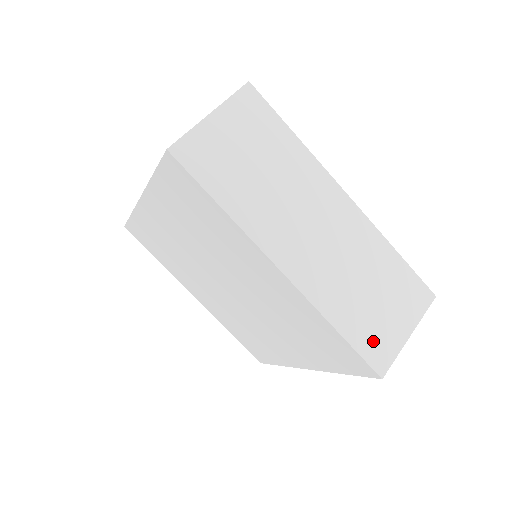
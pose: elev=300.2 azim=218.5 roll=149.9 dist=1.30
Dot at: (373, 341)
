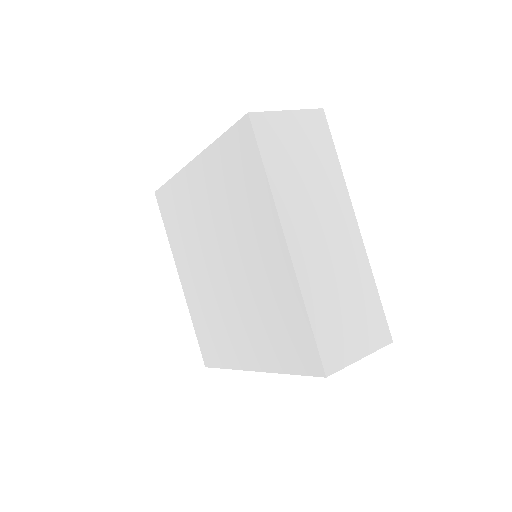
Dot at: (332, 343)
